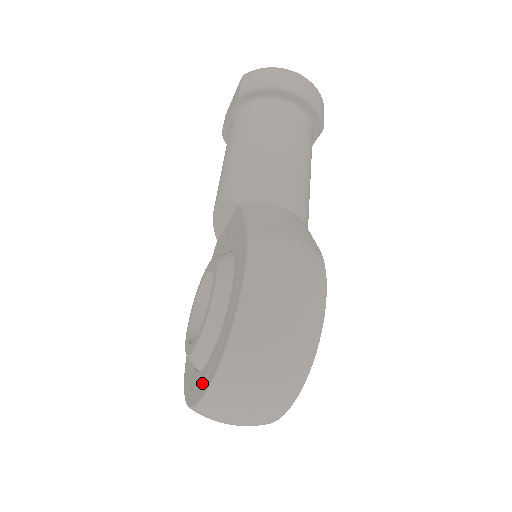
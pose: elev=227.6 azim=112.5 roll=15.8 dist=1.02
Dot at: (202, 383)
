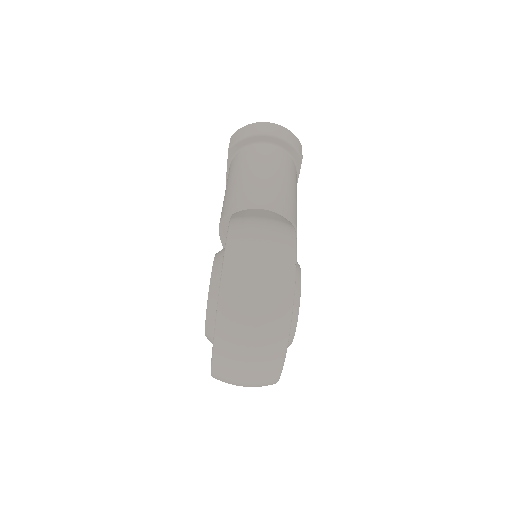
Dot at: occluded
